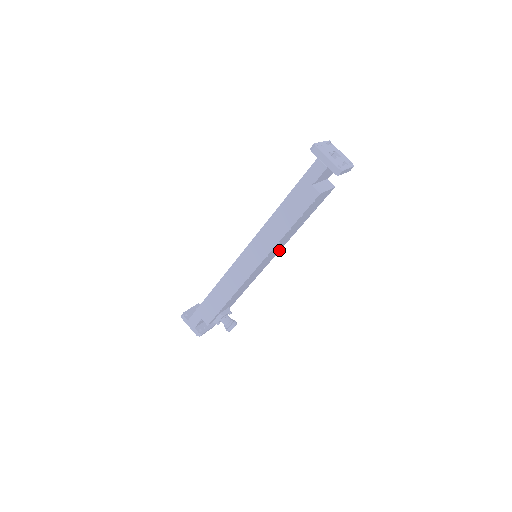
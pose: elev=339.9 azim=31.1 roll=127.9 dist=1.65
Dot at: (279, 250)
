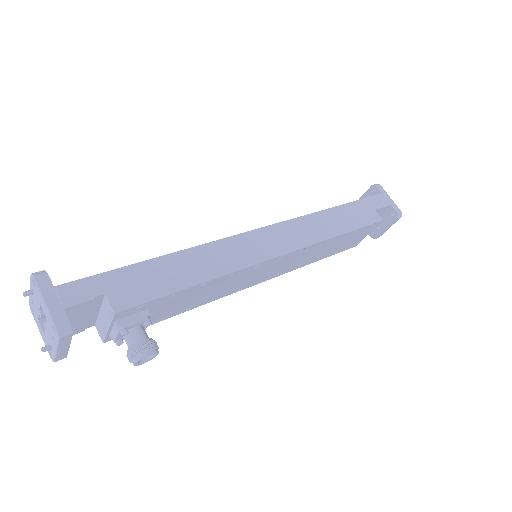
Dot at: (273, 276)
